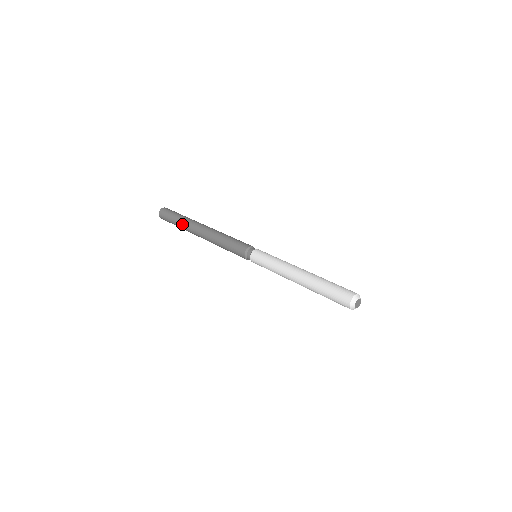
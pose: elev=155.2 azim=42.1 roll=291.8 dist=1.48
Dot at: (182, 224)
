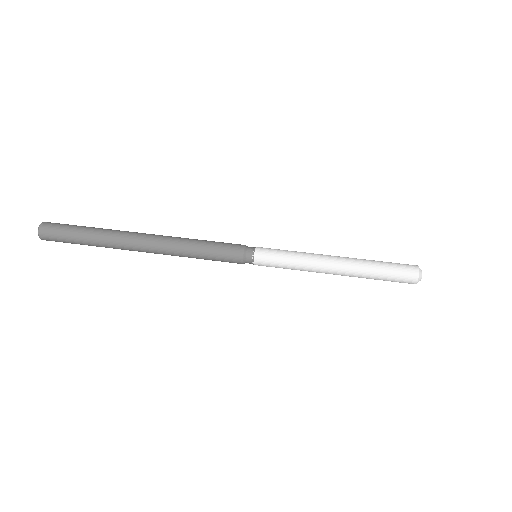
Dot at: (102, 244)
